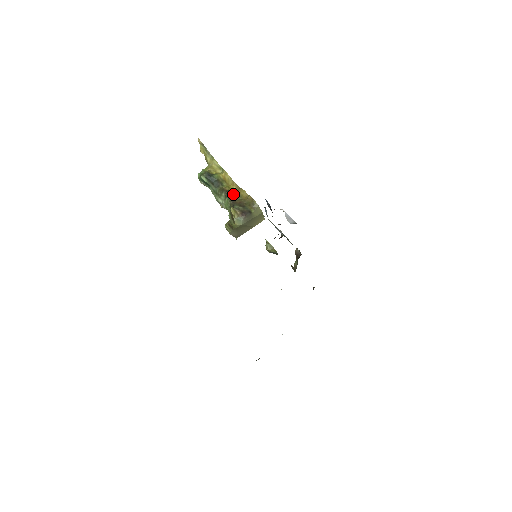
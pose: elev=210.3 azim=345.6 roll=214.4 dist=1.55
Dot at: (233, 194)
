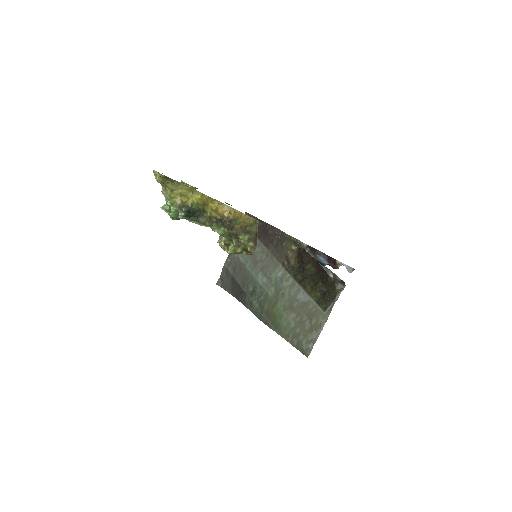
Dot at: (228, 221)
